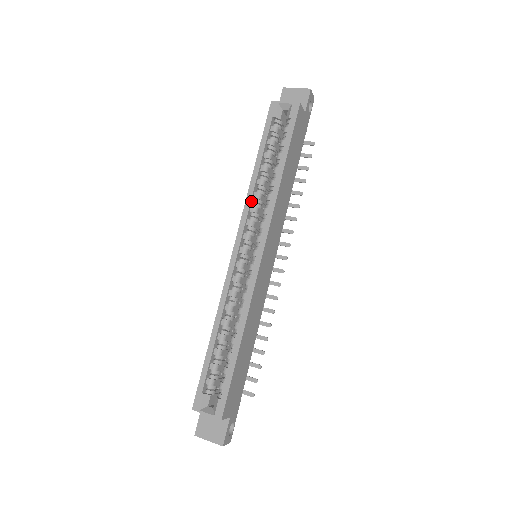
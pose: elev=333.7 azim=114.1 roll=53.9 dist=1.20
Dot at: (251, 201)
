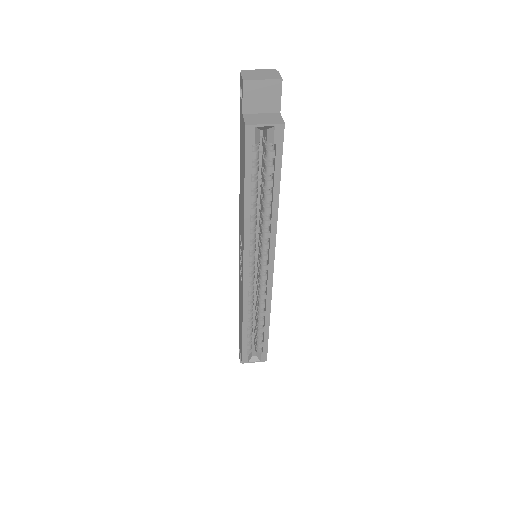
Dot at: (249, 232)
